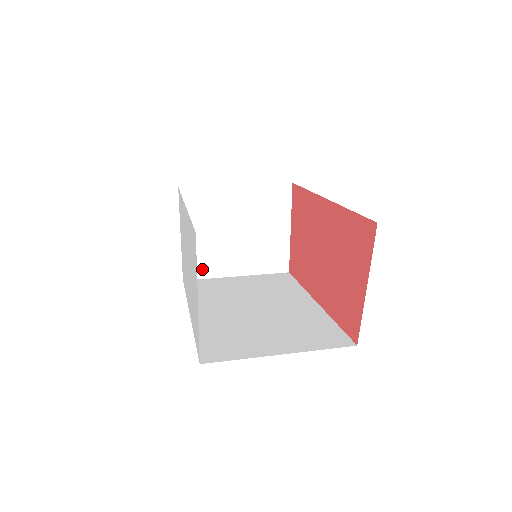
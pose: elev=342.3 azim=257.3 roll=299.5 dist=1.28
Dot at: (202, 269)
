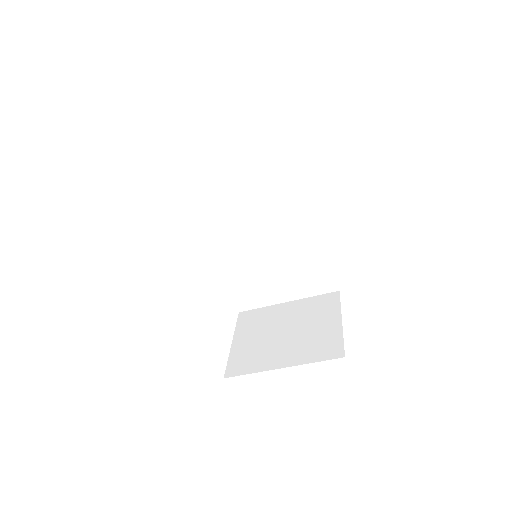
Dot at: (245, 366)
